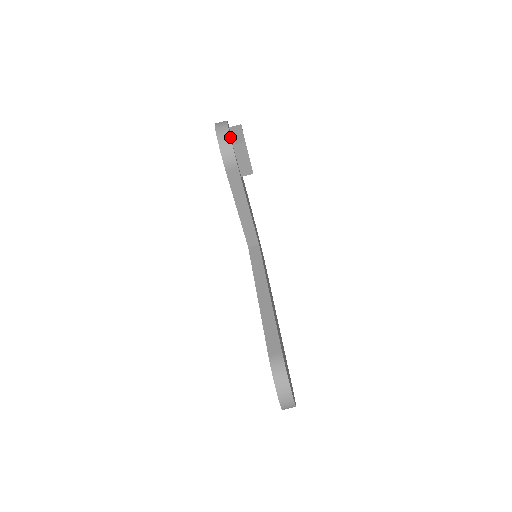
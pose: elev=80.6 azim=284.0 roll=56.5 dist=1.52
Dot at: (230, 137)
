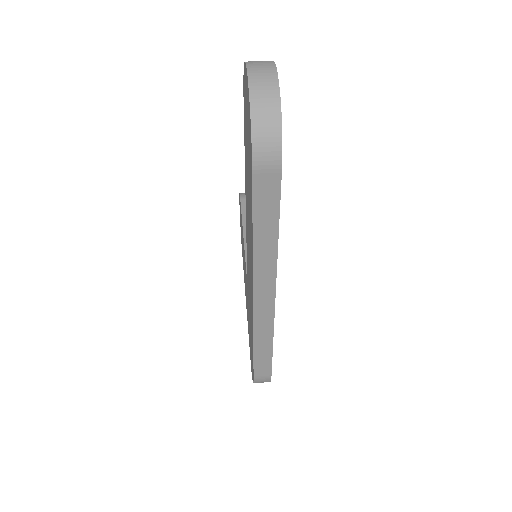
Dot at: occluded
